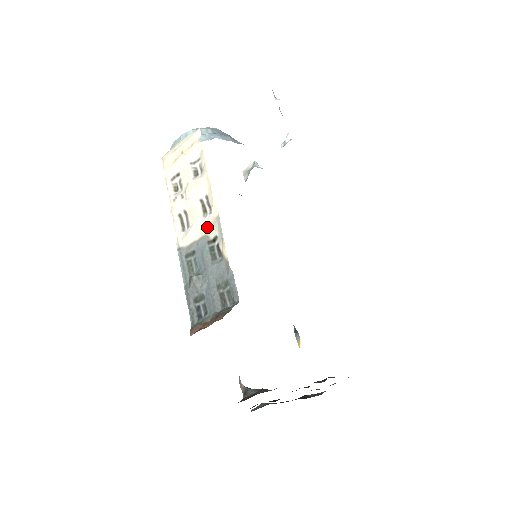
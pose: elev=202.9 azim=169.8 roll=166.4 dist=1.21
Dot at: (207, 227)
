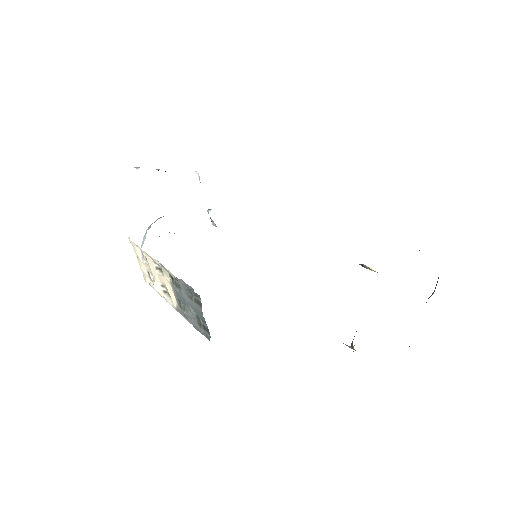
Dot at: (166, 277)
